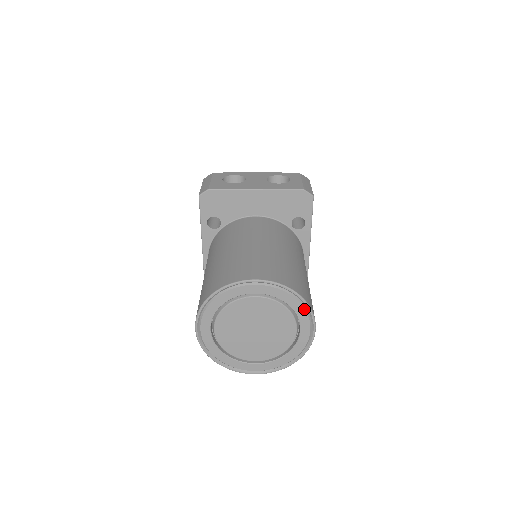
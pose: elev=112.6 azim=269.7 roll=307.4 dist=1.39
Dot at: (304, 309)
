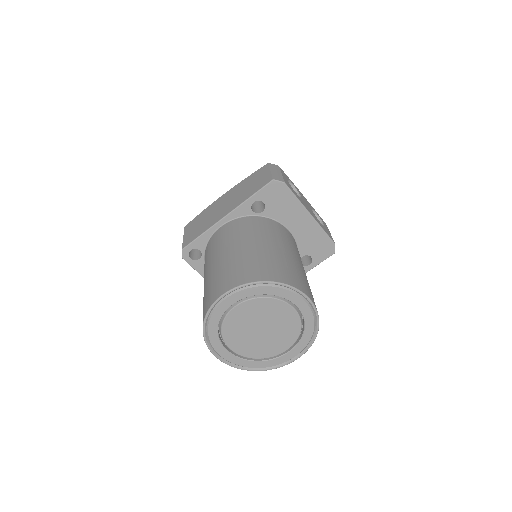
Dot at: (309, 341)
